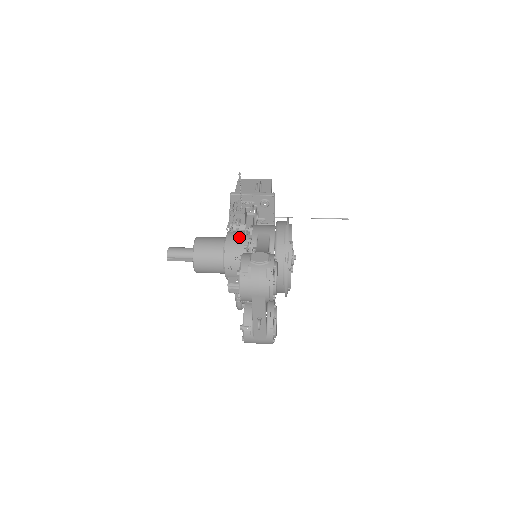
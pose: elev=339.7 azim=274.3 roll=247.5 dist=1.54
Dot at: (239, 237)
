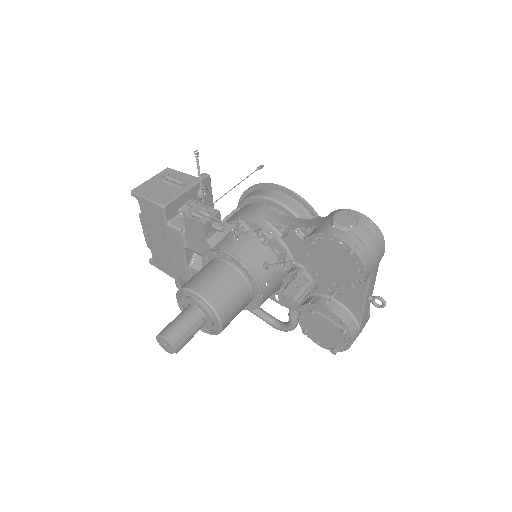
Dot at: (242, 241)
